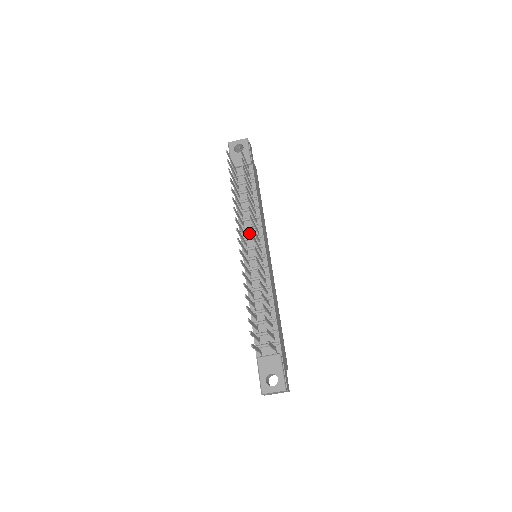
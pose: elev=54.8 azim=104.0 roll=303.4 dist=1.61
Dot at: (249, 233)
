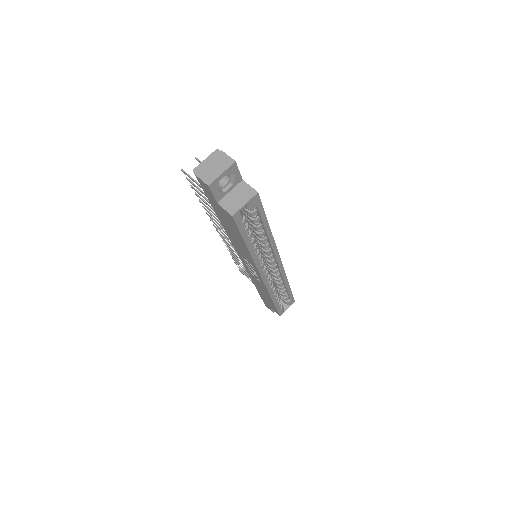
Dot at: occluded
